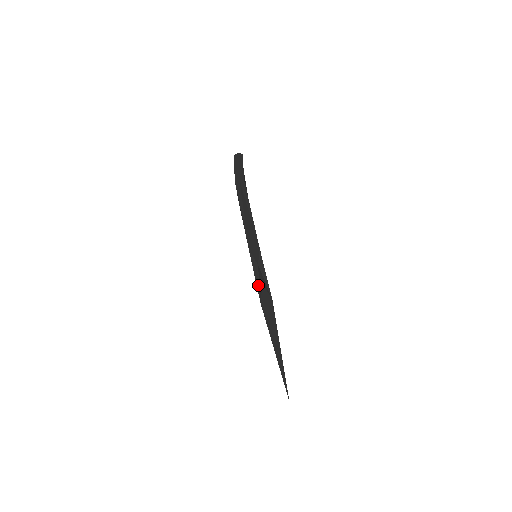
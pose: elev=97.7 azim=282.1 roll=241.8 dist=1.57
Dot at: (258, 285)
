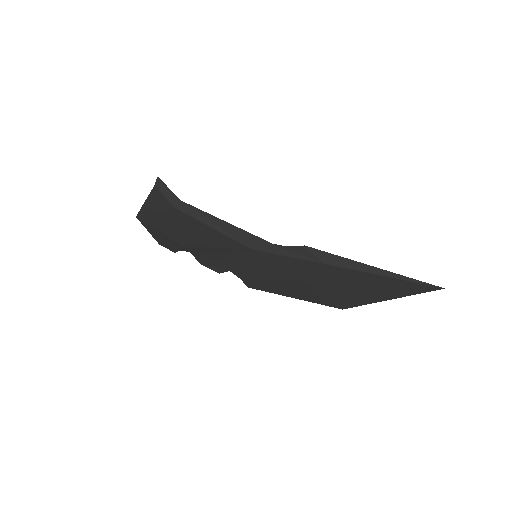
Dot at: (300, 256)
